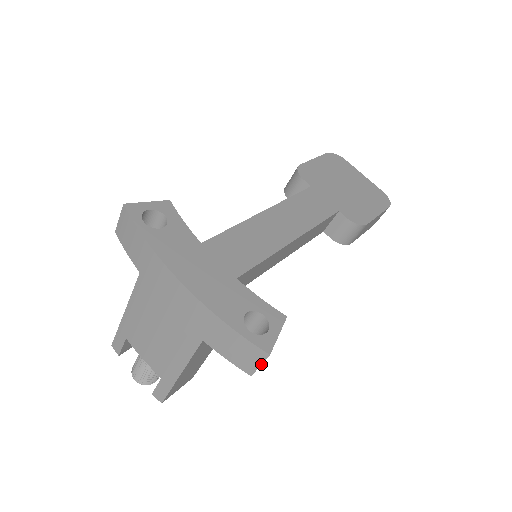
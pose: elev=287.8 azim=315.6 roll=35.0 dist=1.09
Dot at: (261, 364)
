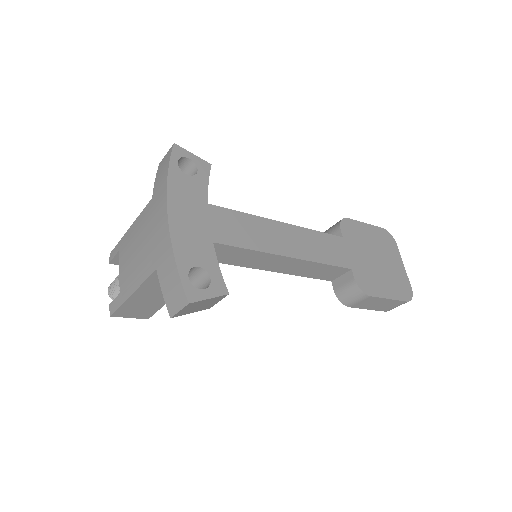
Dot at: (180, 310)
